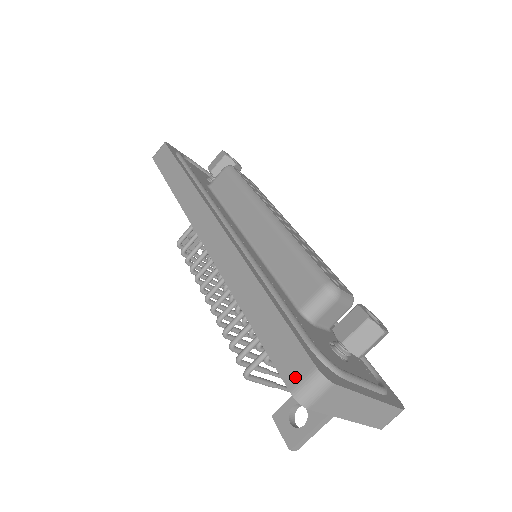
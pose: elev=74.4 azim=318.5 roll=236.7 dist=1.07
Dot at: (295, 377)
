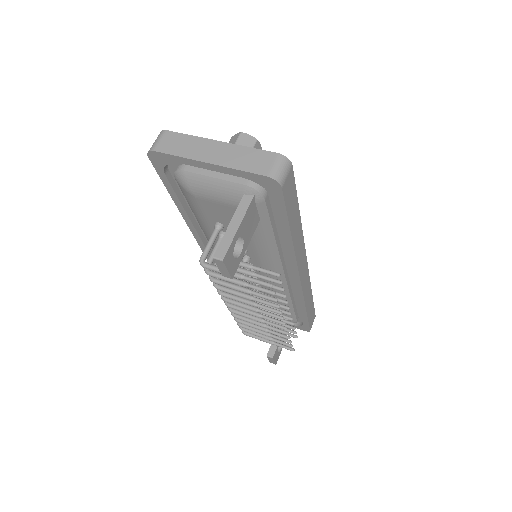
Dot at: occluded
